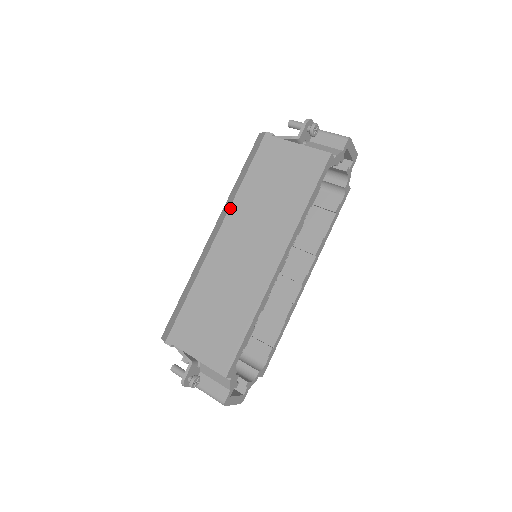
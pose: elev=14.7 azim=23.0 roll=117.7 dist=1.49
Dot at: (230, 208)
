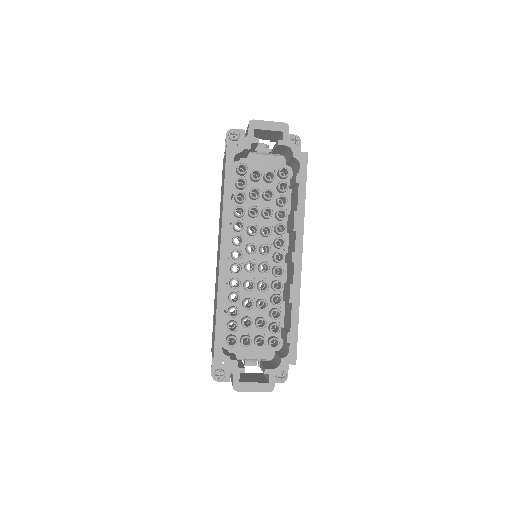
Dot at: occluded
